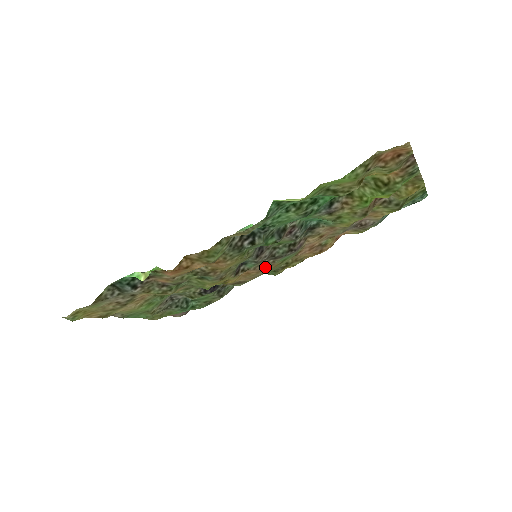
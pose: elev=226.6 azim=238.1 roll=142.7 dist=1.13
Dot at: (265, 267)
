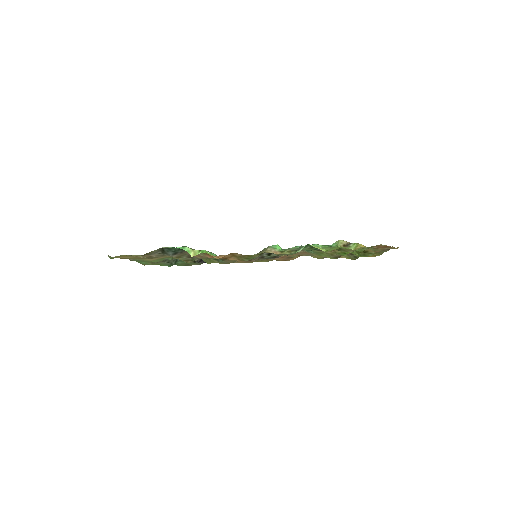
Dot at: (251, 261)
